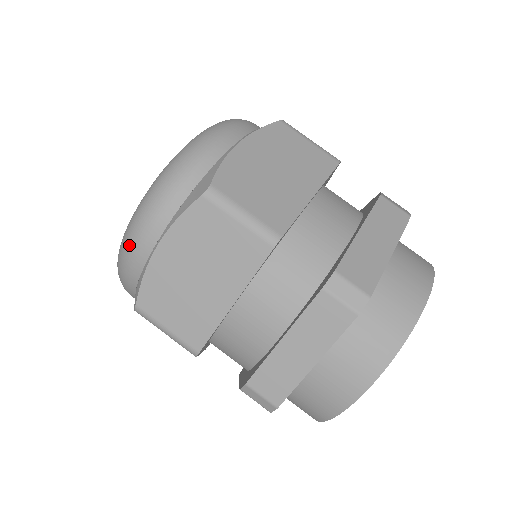
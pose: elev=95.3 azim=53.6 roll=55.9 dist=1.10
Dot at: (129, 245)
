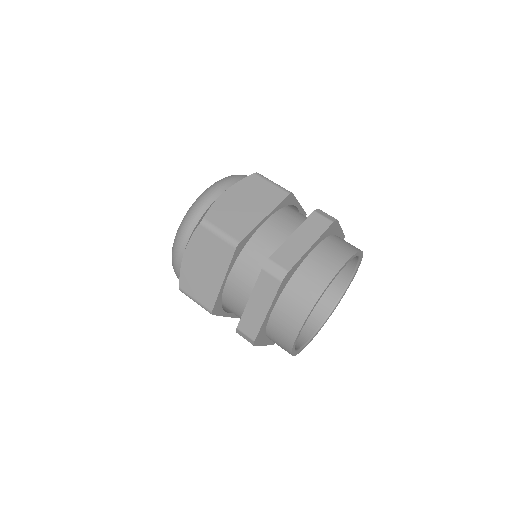
Dot at: (204, 195)
